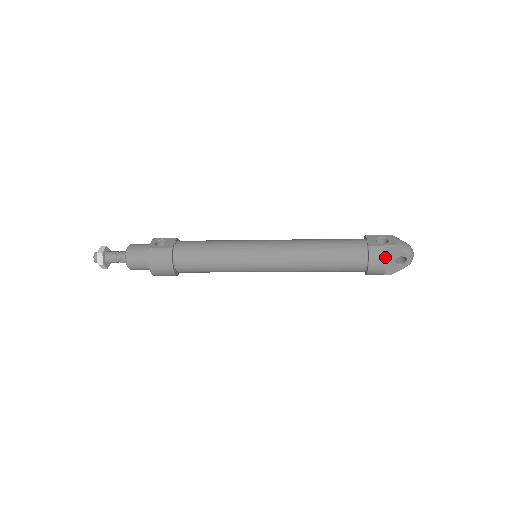
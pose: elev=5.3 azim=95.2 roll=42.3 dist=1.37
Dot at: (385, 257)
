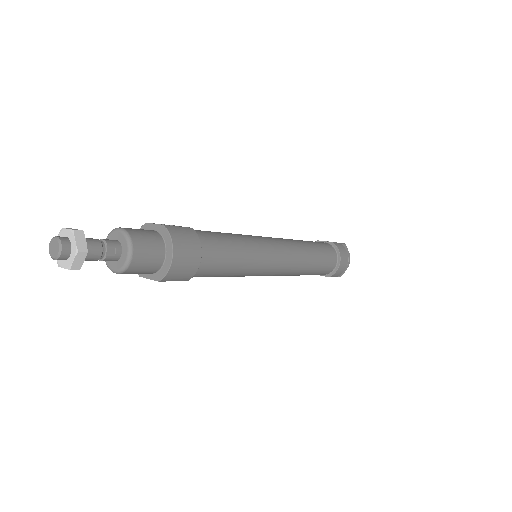
Dot at: (346, 251)
